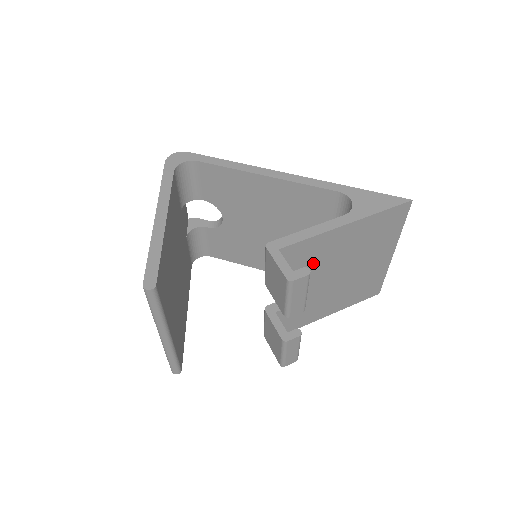
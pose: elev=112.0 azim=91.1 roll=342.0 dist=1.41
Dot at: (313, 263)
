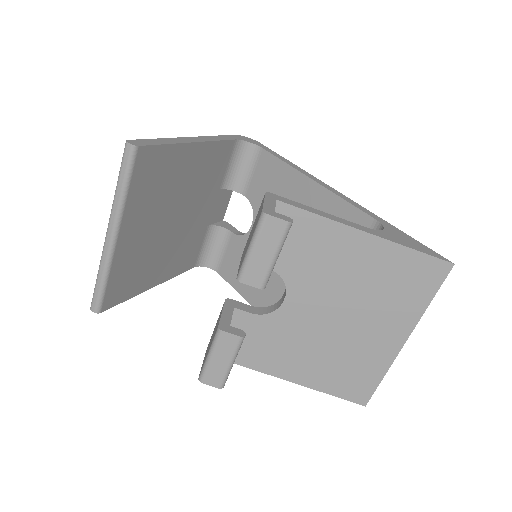
Dot at: (305, 262)
